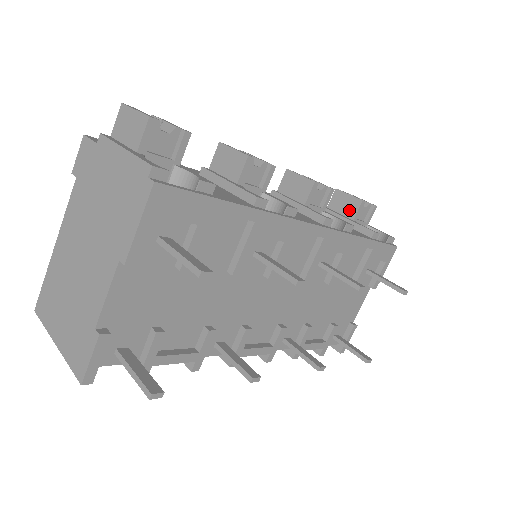
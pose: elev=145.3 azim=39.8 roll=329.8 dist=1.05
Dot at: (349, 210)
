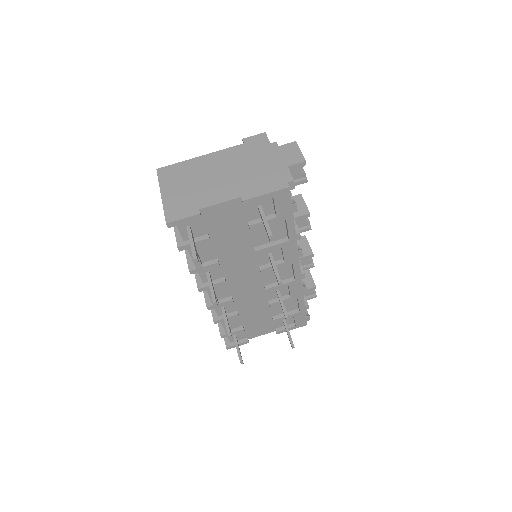
Dot at: (305, 284)
